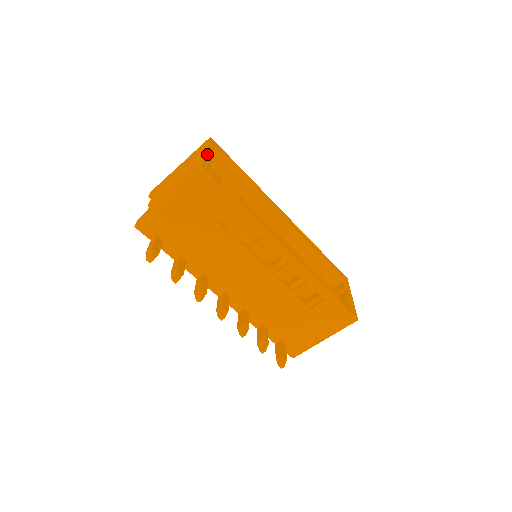
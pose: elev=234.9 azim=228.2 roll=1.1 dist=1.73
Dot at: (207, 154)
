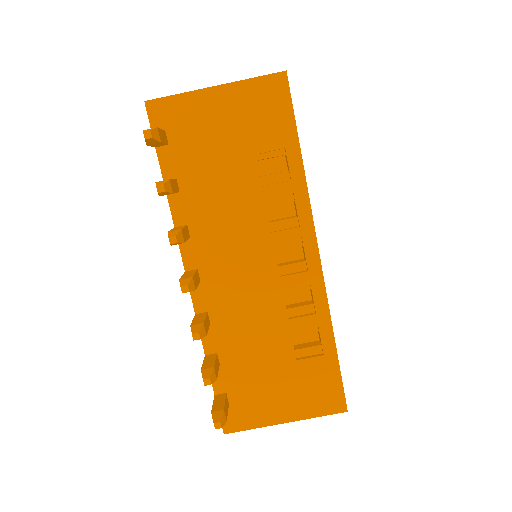
Dot at: occluded
